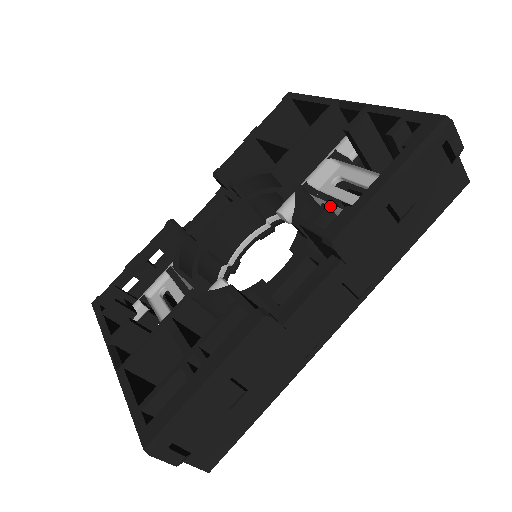
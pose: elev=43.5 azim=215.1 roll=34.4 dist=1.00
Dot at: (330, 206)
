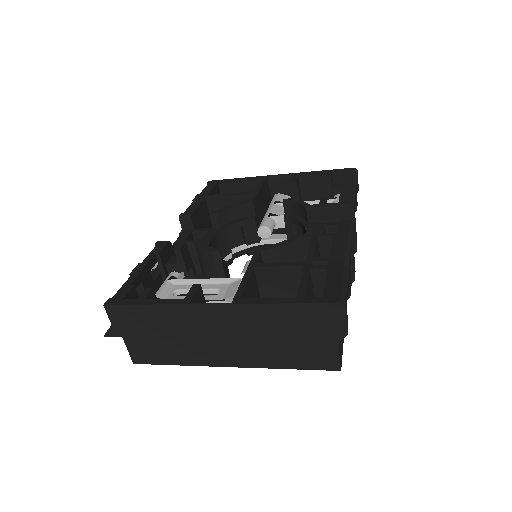
Dot at: occluded
